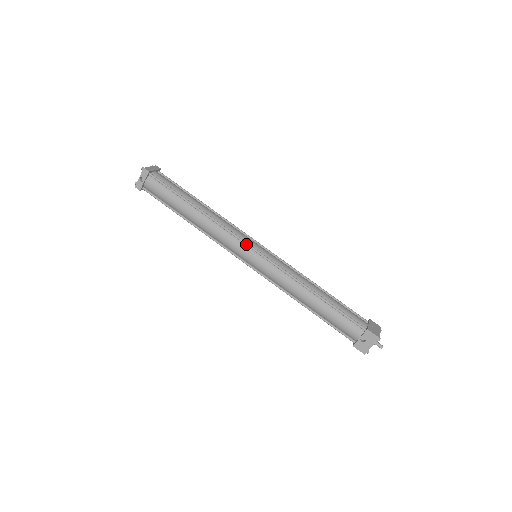
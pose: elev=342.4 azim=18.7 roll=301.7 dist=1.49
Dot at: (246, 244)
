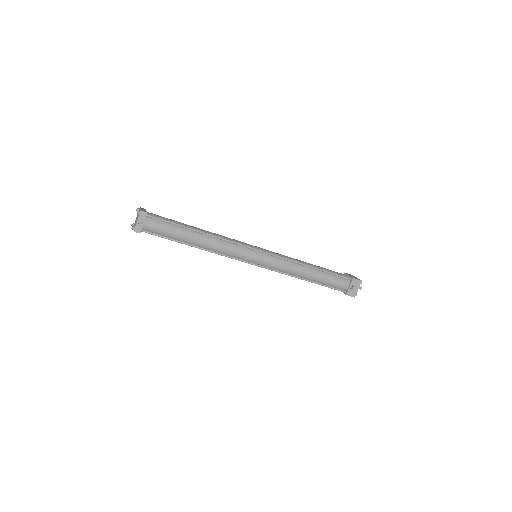
Dot at: (250, 248)
